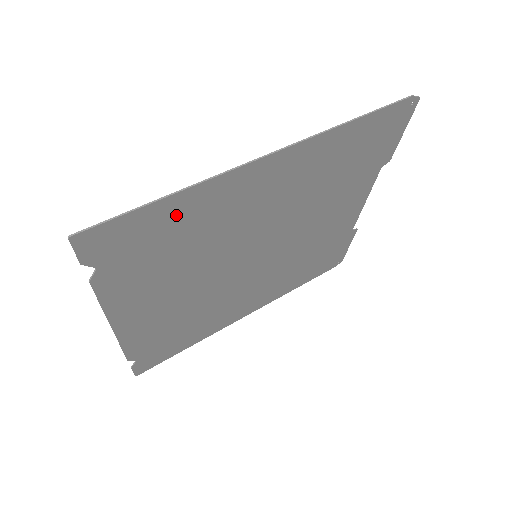
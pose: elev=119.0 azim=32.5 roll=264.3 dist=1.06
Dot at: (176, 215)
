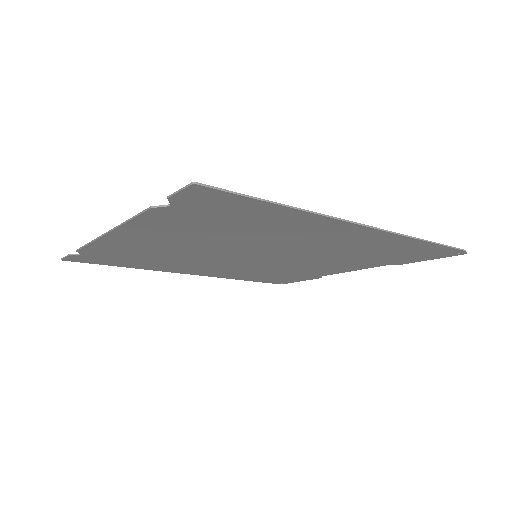
Dot at: (268, 215)
